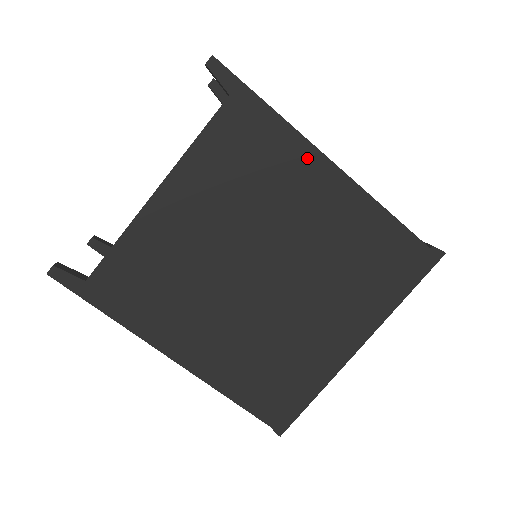
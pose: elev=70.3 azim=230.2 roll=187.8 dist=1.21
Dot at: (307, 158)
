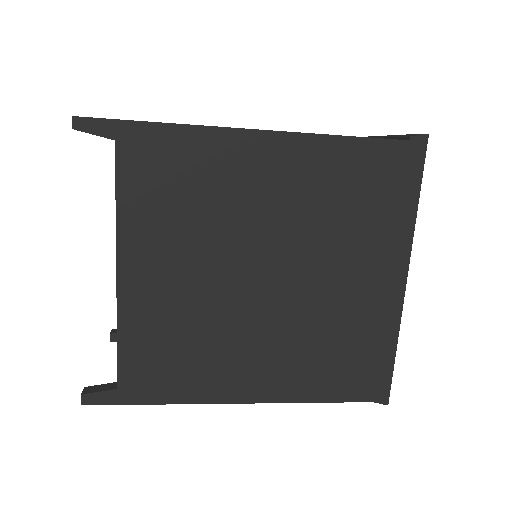
Dot at: (228, 144)
